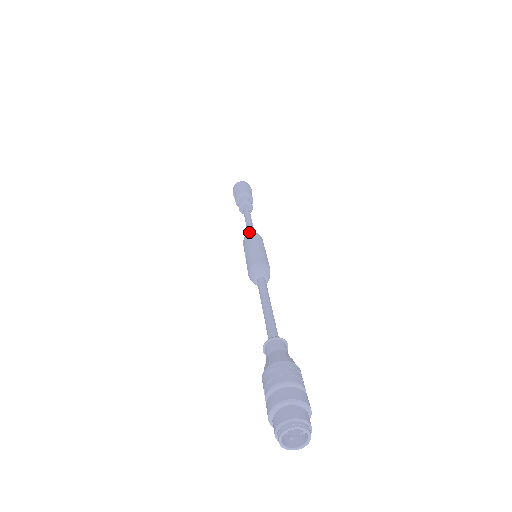
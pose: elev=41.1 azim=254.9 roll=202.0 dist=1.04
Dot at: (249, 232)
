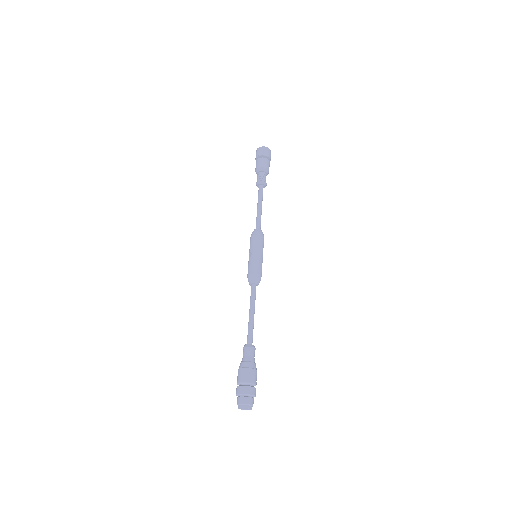
Dot at: (257, 230)
